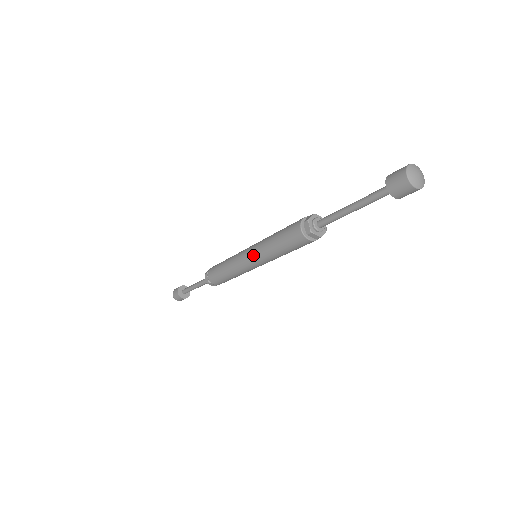
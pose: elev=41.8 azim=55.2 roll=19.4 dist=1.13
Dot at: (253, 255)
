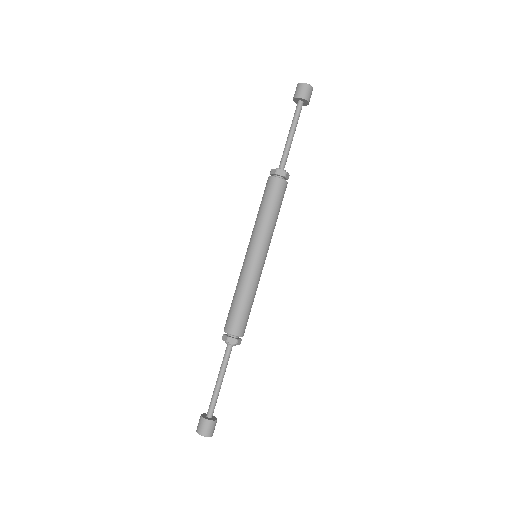
Dot at: (251, 243)
